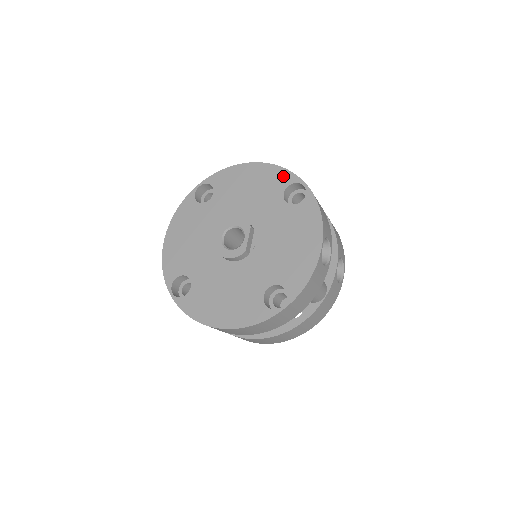
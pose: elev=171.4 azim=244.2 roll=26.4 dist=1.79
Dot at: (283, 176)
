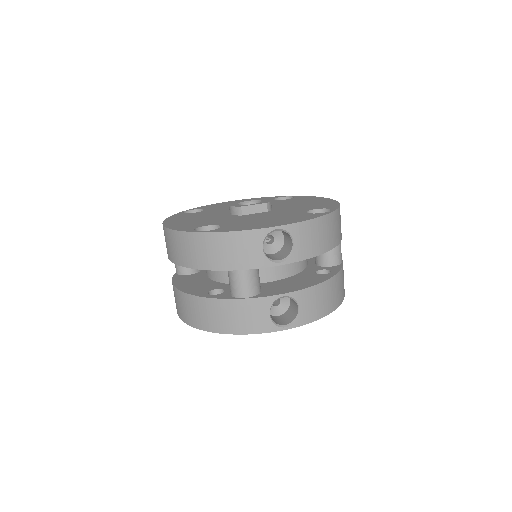
Dot at: (331, 205)
